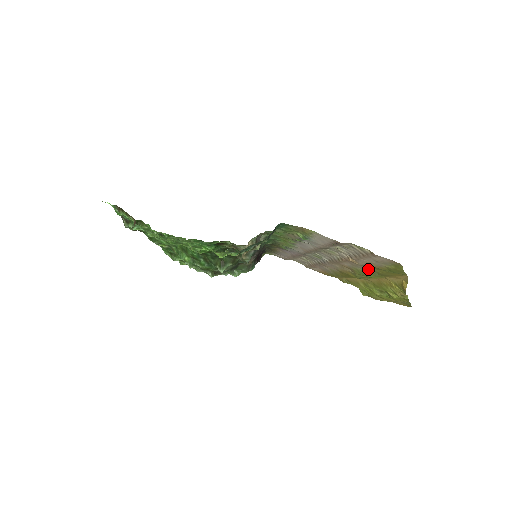
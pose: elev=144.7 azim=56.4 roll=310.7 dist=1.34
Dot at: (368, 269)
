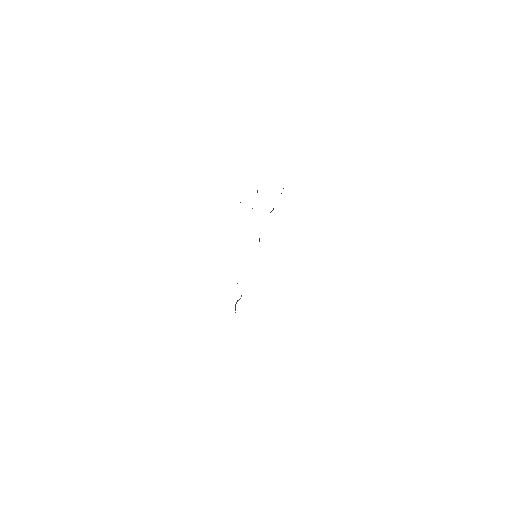
Dot at: occluded
